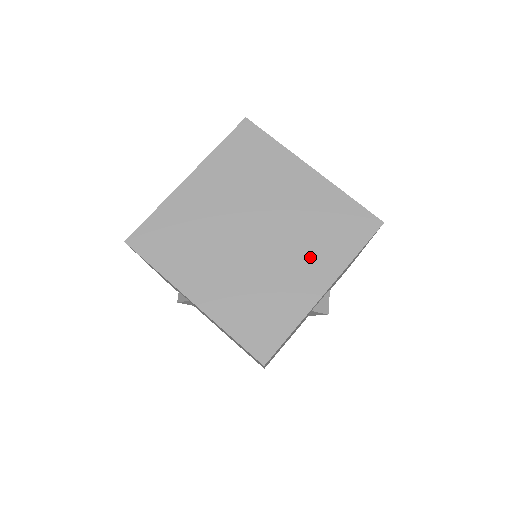
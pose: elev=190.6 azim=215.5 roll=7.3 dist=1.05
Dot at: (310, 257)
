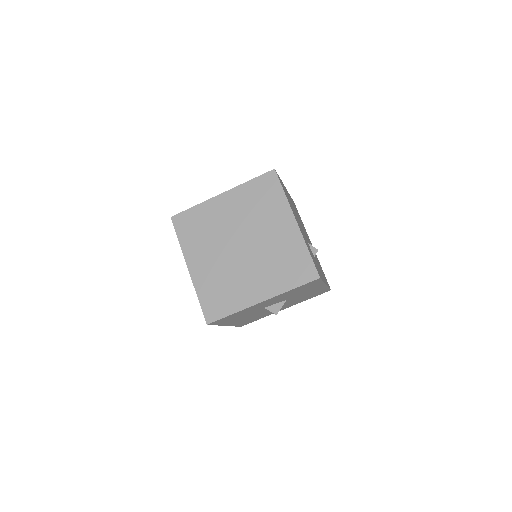
Dot at: (264, 277)
